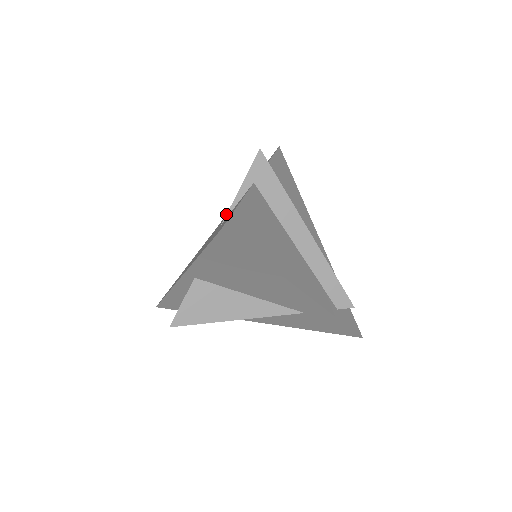
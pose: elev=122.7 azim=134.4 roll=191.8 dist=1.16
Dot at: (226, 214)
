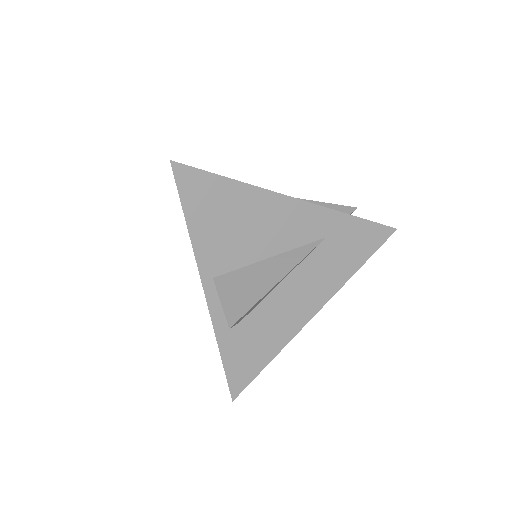
Dot at: occluded
